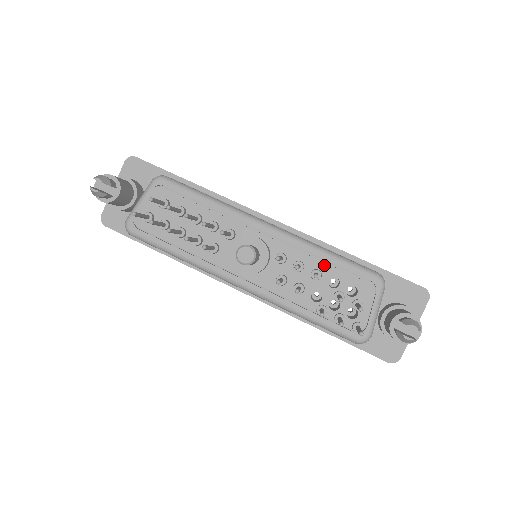
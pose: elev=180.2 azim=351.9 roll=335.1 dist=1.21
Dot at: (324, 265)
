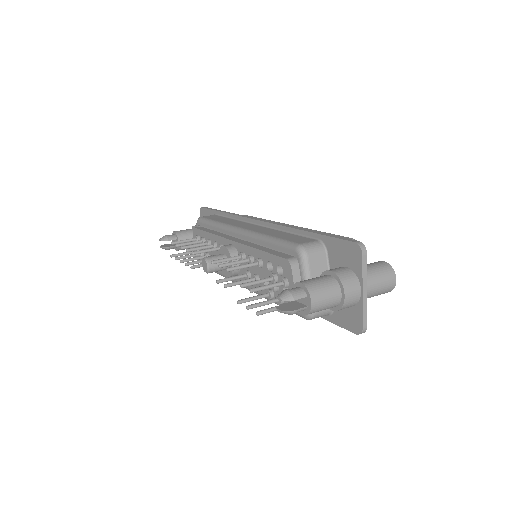
Dot at: (261, 253)
